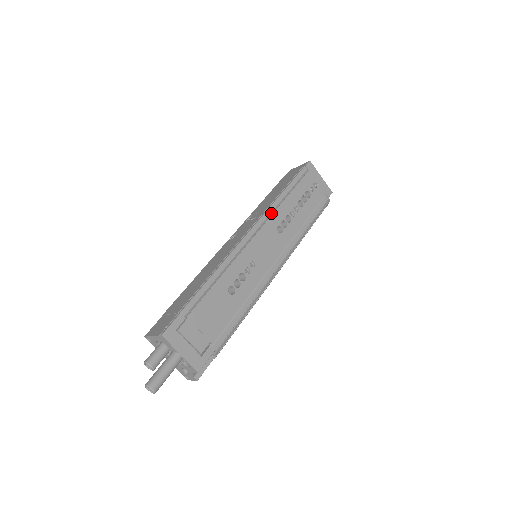
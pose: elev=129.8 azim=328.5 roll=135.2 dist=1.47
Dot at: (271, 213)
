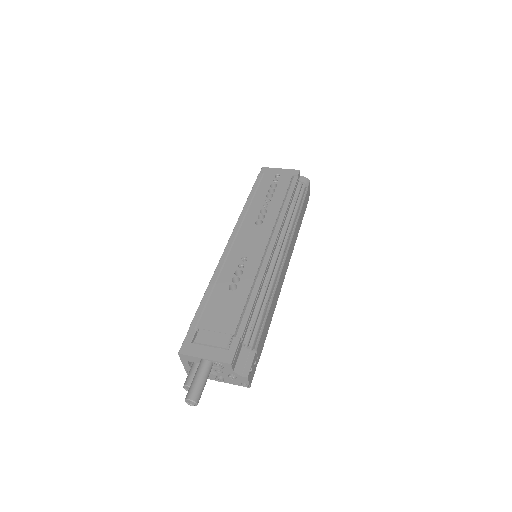
Dot at: (244, 218)
